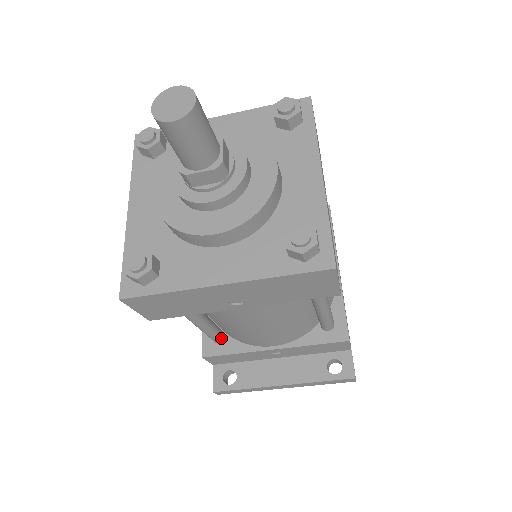
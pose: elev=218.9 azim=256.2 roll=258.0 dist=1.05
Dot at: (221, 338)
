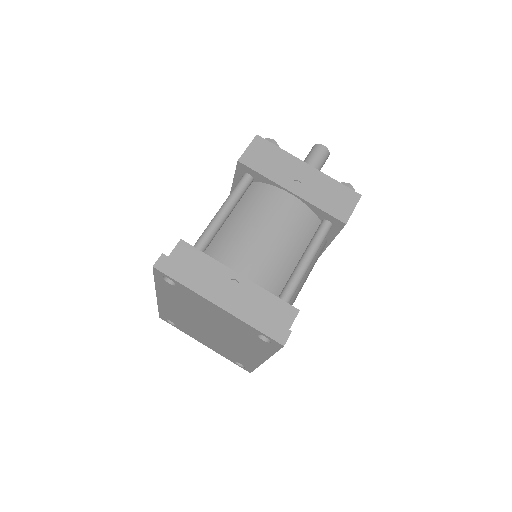
Dot at: (204, 248)
